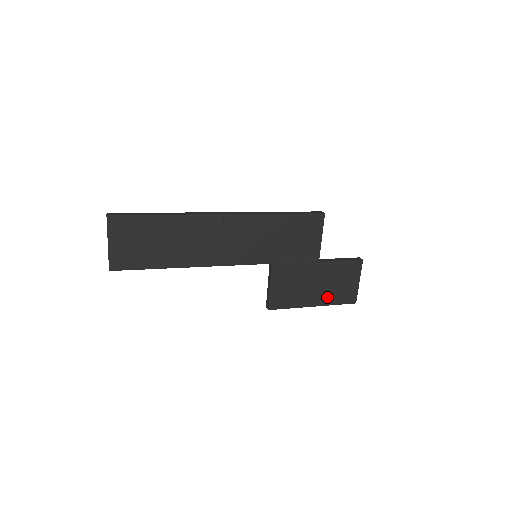
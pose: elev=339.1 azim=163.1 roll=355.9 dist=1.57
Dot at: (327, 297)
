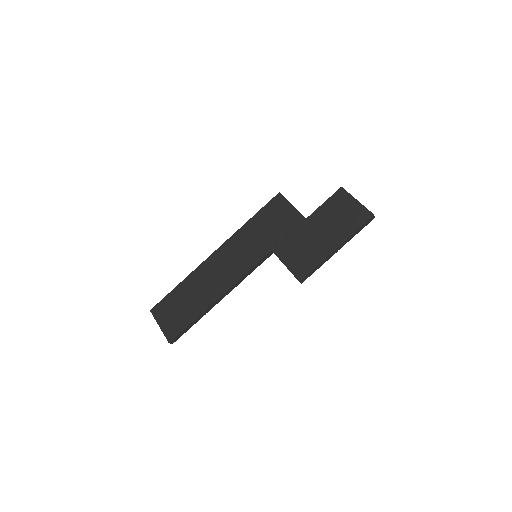
Dot at: (341, 233)
